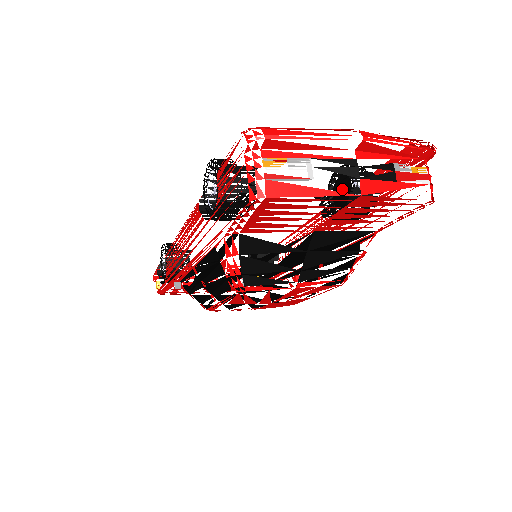
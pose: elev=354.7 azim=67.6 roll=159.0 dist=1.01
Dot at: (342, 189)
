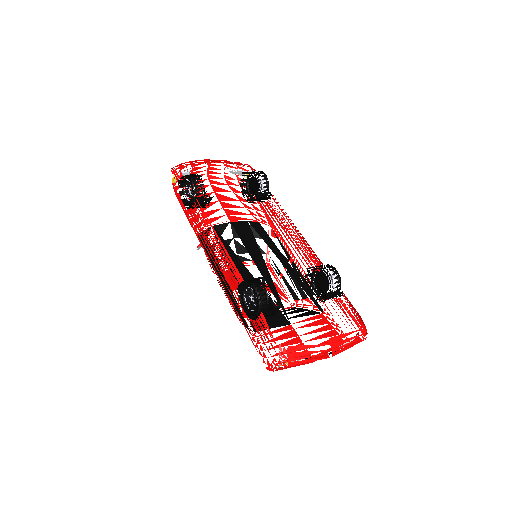
Dot at: (323, 282)
